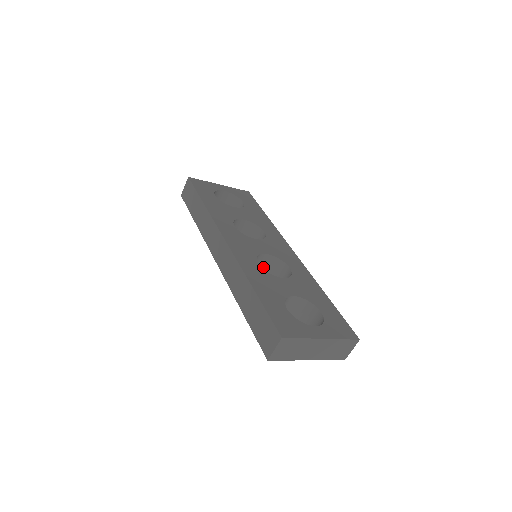
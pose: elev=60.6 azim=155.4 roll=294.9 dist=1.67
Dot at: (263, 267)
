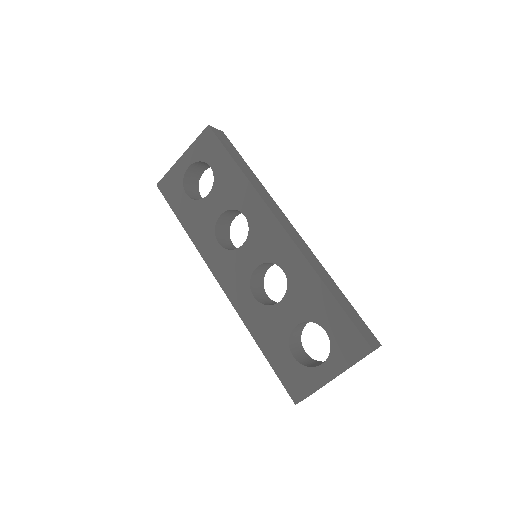
Dot at: (268, 265)
